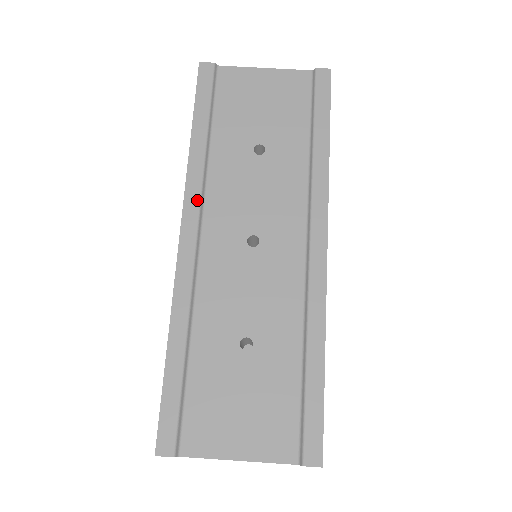
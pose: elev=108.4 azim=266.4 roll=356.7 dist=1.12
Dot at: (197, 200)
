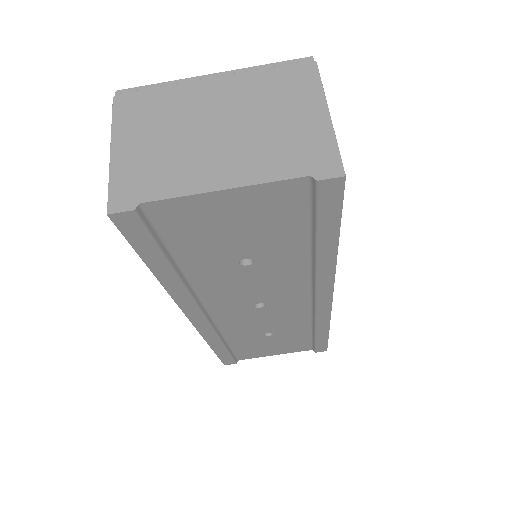
Dot at: (193, 305)
